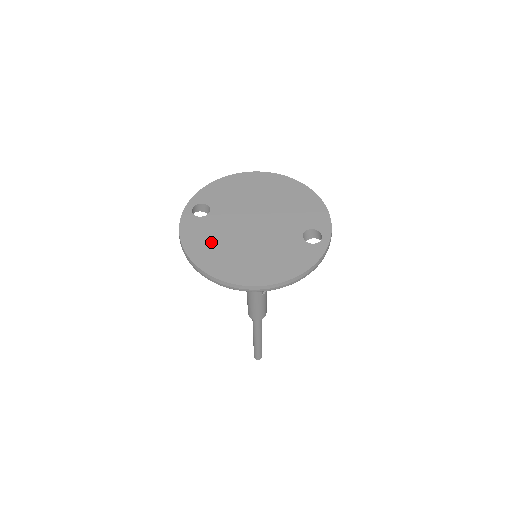
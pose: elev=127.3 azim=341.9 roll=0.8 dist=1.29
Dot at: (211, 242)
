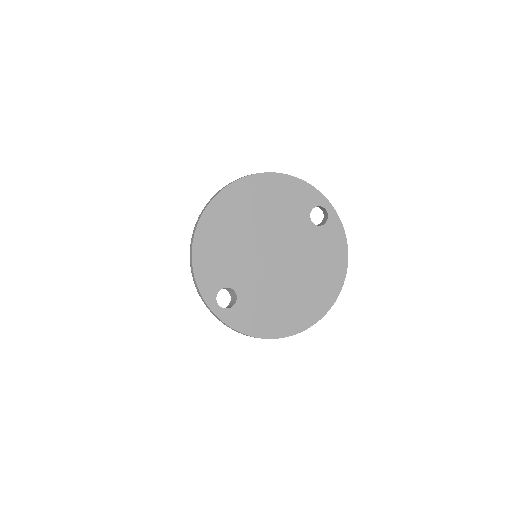
Dot at: (273, 310)
